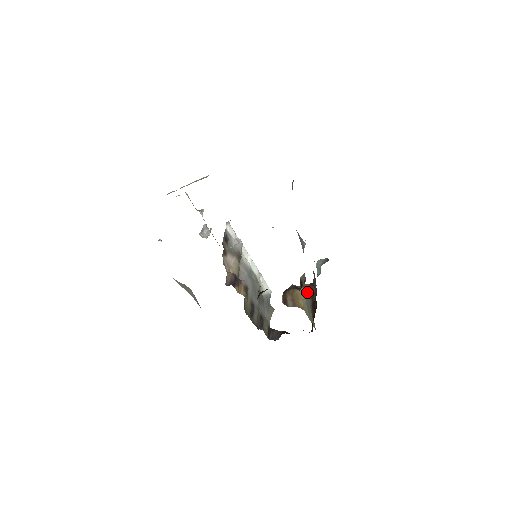
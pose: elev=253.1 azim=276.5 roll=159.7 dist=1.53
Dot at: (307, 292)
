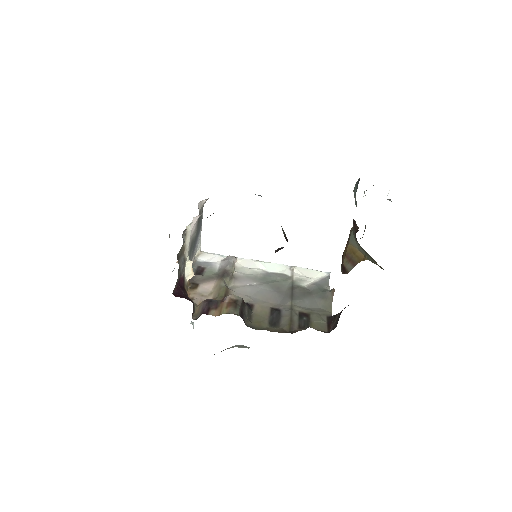
Dot at: (354, 236)
